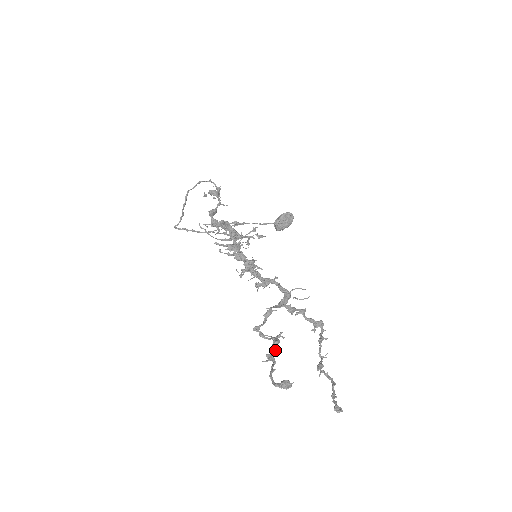
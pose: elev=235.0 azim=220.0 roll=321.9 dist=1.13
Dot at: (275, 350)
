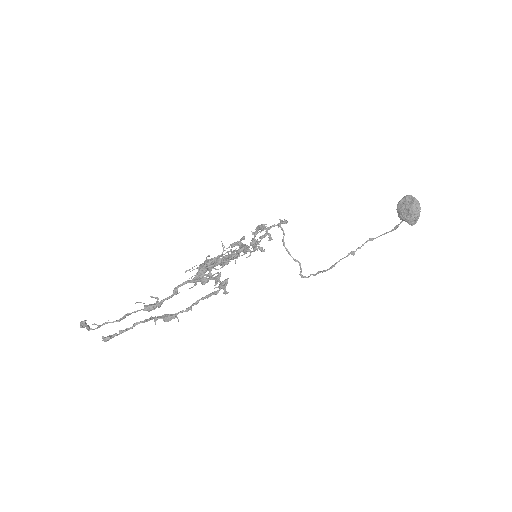
Dot at: (134, 311)
